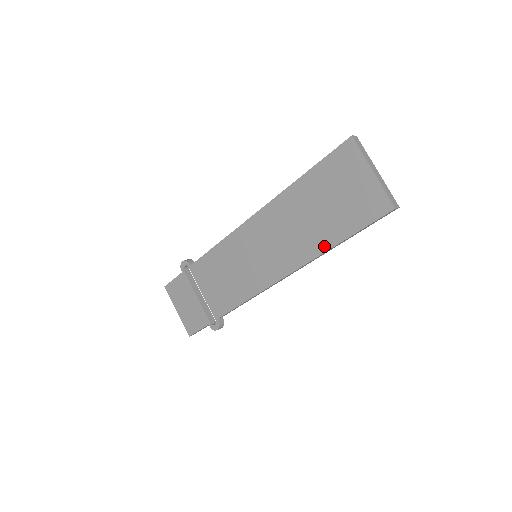
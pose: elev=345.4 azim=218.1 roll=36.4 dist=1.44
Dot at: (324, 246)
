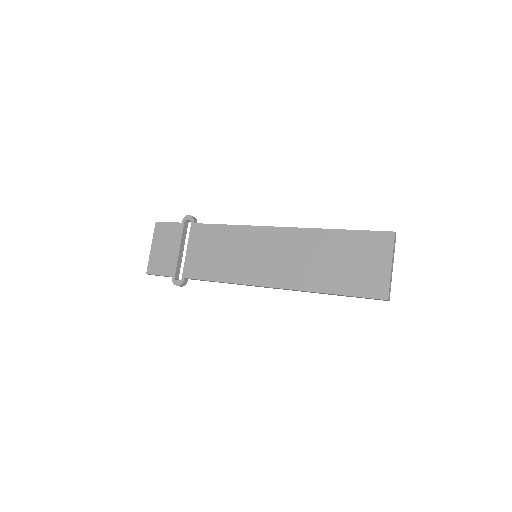
Dot at: (317, 287)
